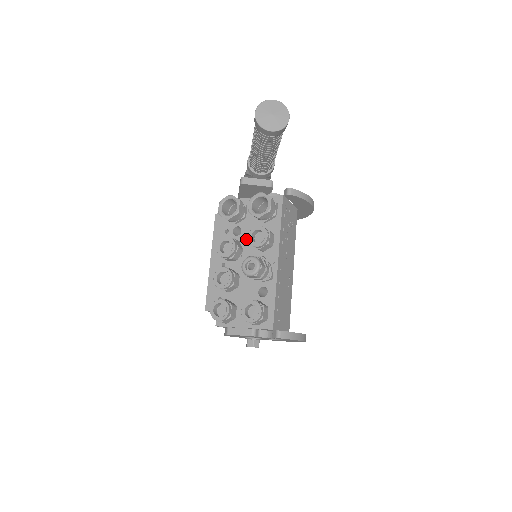
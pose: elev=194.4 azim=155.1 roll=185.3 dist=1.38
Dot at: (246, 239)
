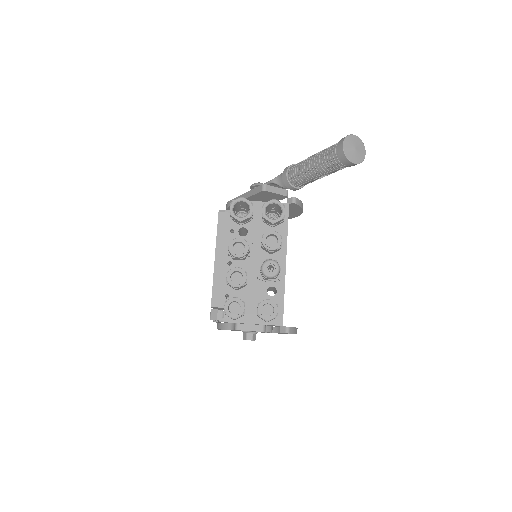
Dot at: (253, 240)
